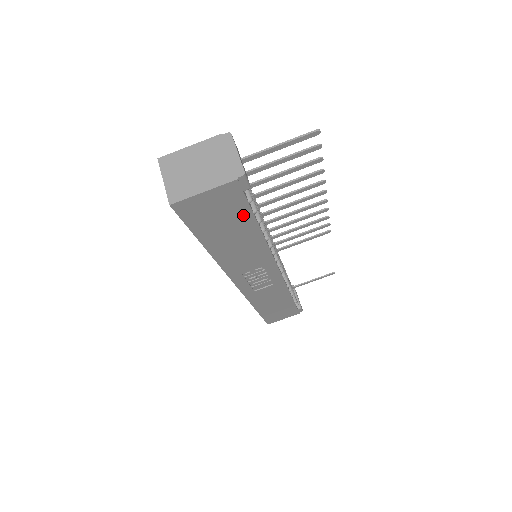
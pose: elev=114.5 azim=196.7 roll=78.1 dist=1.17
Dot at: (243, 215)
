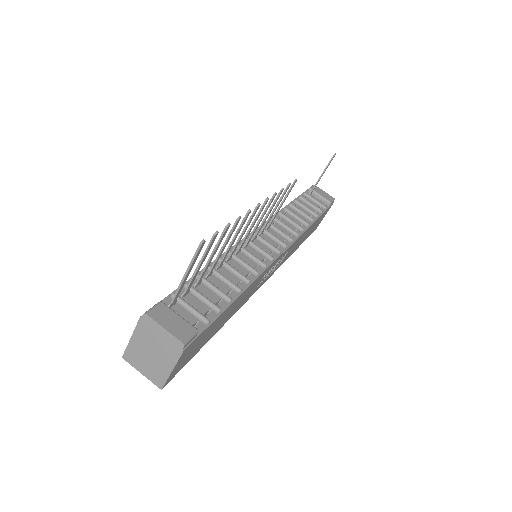
Dot at: (214, 323)
